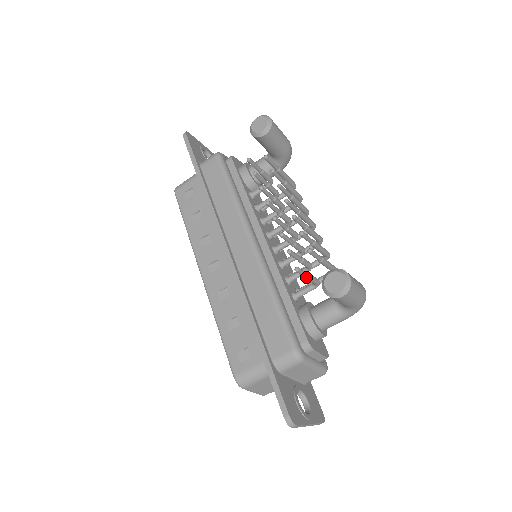
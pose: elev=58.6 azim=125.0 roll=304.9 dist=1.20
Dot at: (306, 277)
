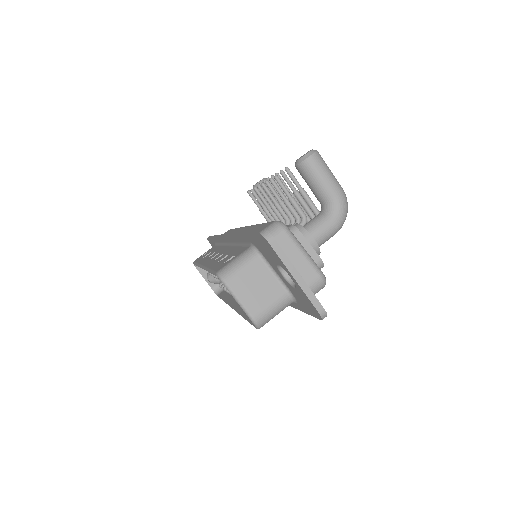
Dot at: (288, 195)
